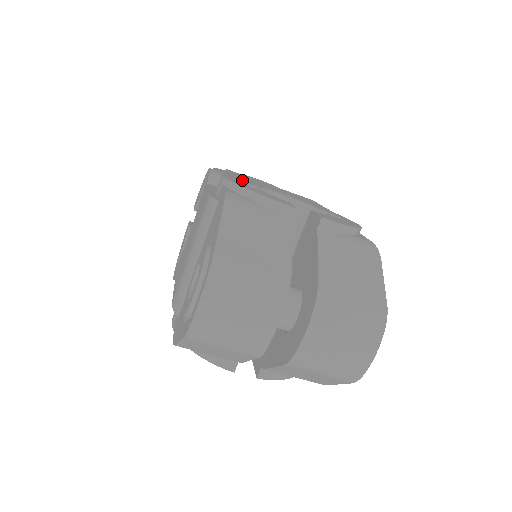
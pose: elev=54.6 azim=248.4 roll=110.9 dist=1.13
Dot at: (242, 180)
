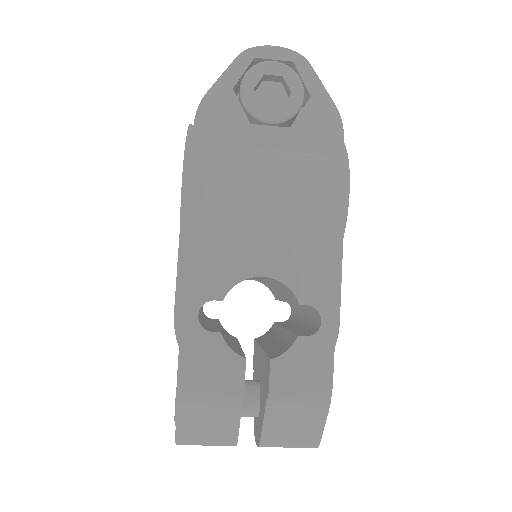
Dot at: (207, 286)
